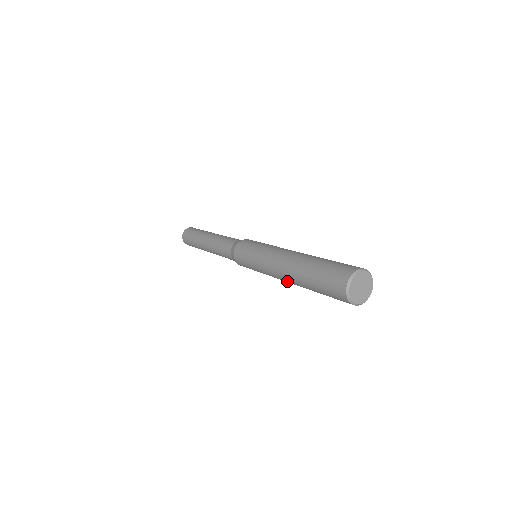
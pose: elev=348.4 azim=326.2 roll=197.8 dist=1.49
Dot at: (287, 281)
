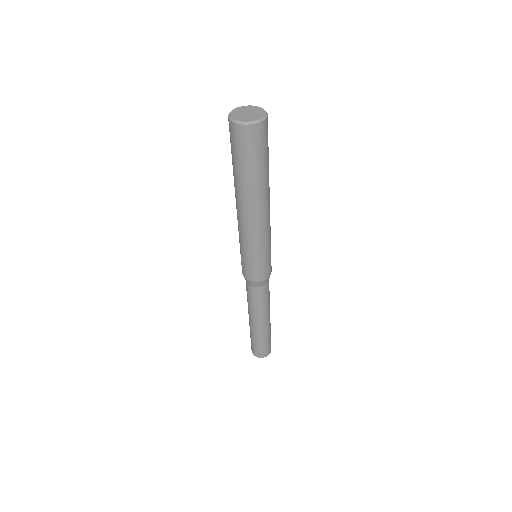
Dot at: (236, 204)
